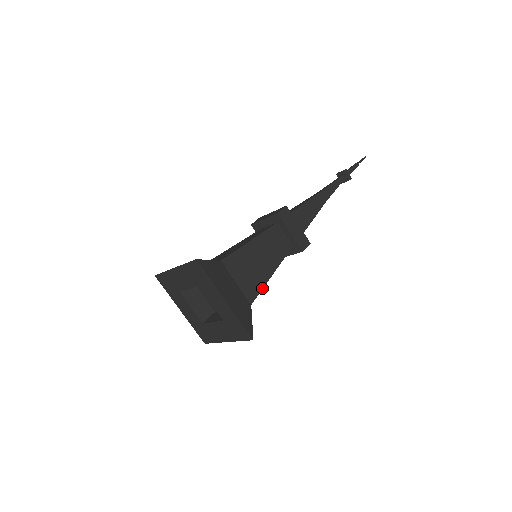
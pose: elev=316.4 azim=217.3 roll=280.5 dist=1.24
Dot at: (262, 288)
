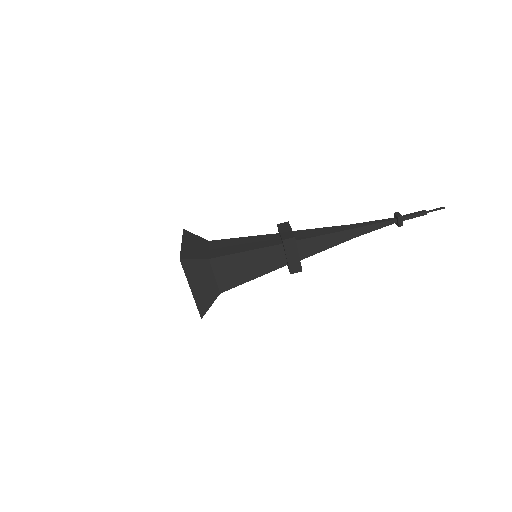
Dot at: occluded
